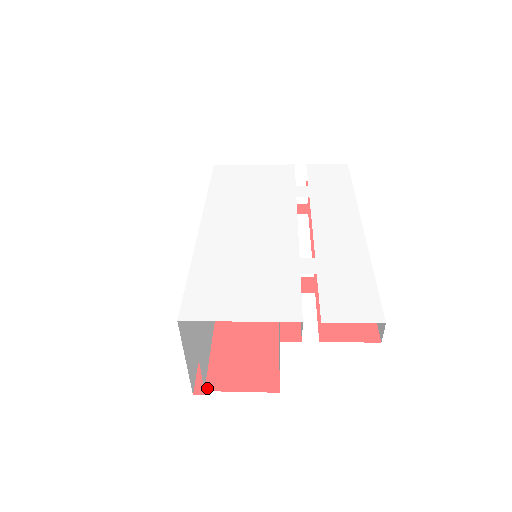
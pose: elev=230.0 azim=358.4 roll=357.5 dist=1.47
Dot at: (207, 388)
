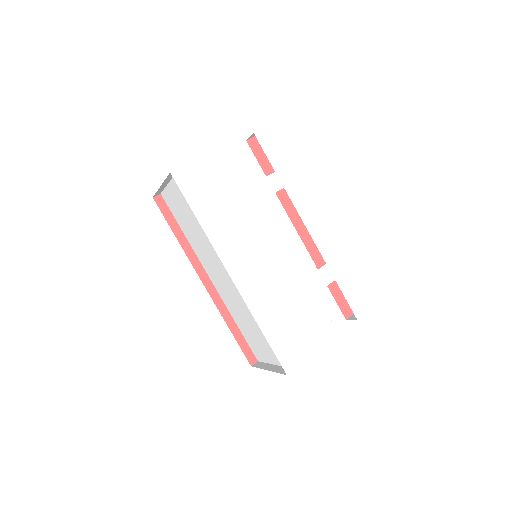
Dot at: occluded
